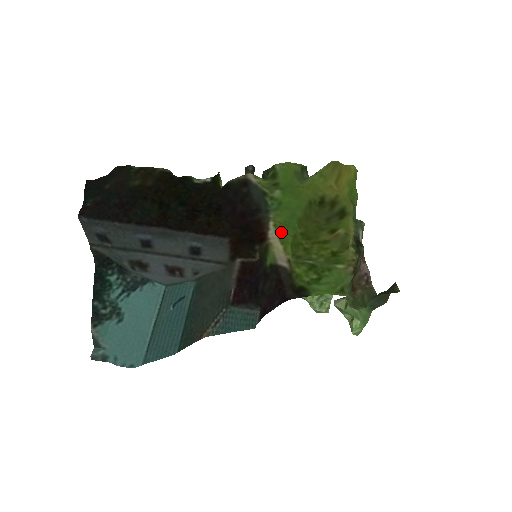
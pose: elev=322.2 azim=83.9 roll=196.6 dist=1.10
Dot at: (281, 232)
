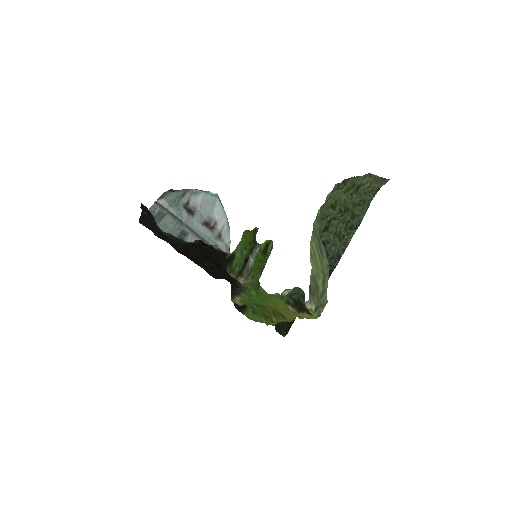
Dot at: (243, 300)
